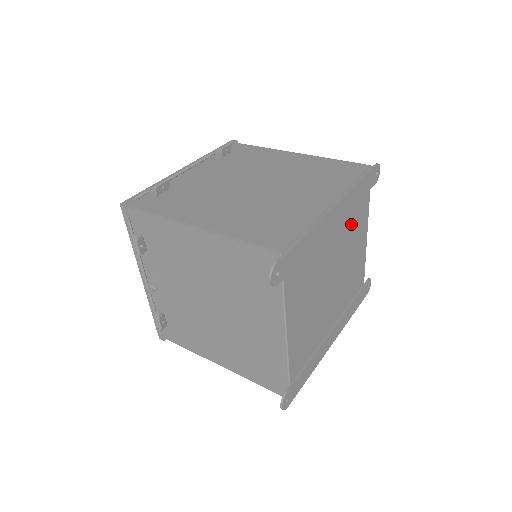
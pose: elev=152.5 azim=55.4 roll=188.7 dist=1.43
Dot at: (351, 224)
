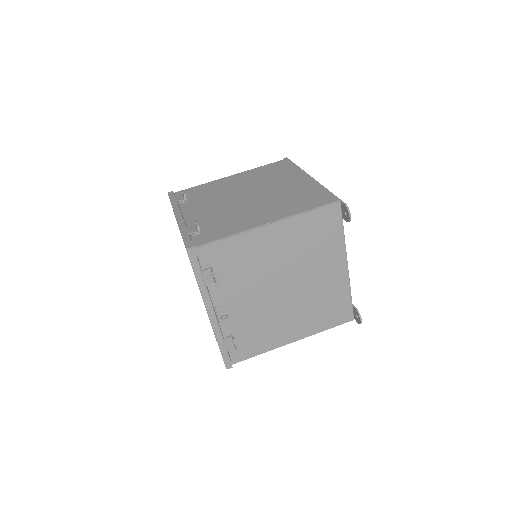
Dot at: occluded
